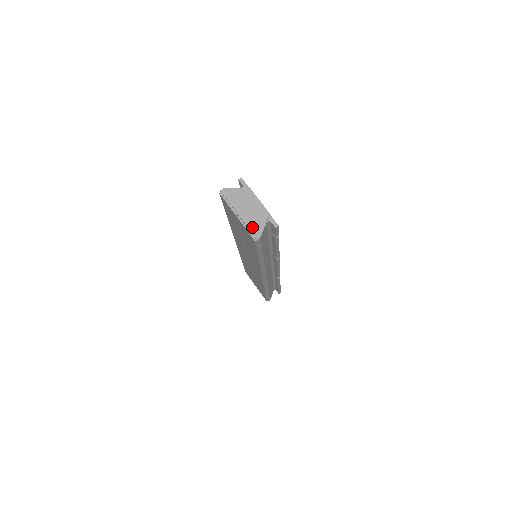
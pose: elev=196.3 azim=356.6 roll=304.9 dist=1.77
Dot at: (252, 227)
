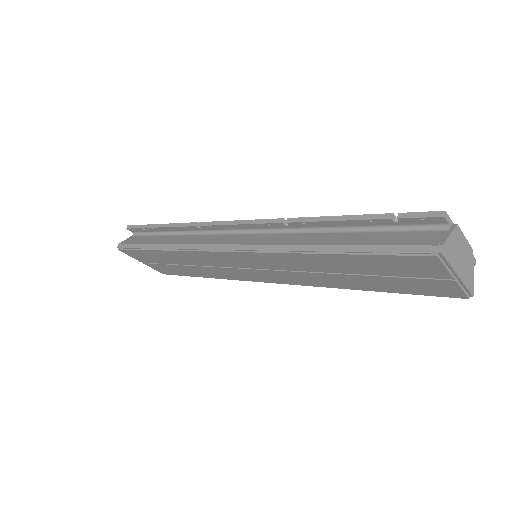
Dot at: (469, 283)
